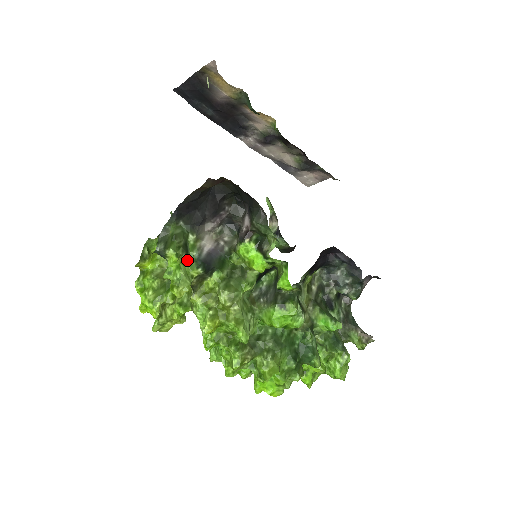
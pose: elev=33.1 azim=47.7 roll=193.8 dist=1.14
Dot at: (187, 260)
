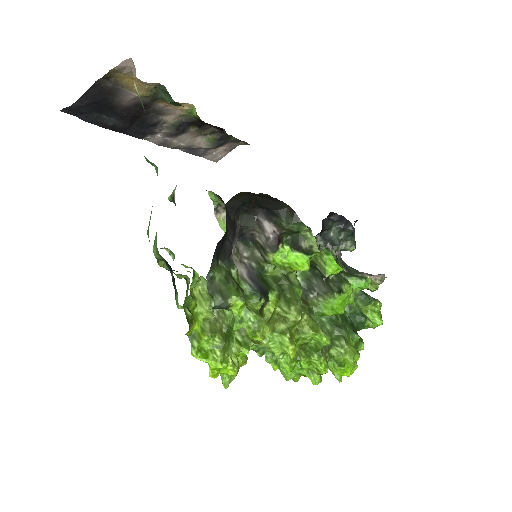
Dot at: (245, 298)
